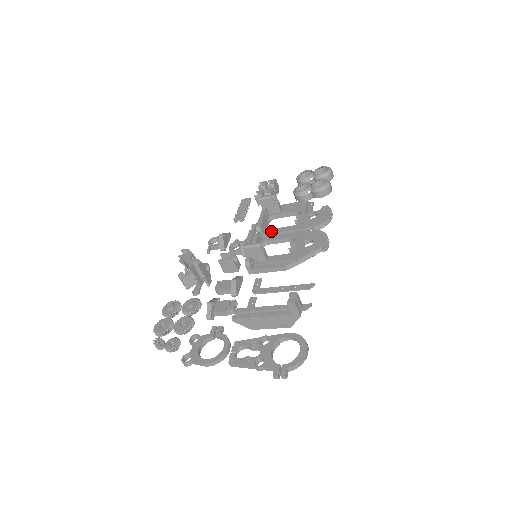
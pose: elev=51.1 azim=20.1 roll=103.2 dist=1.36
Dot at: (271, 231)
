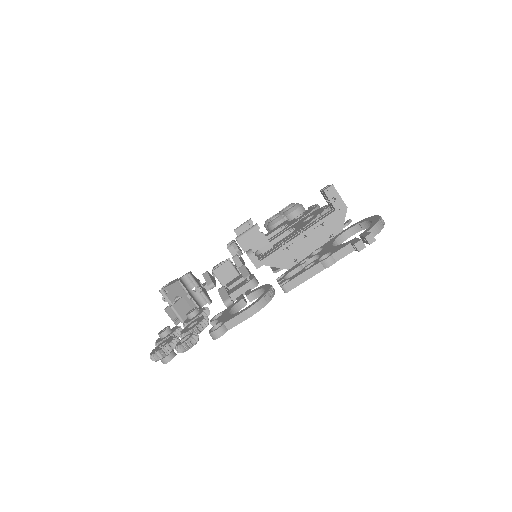
Dot at: occluded
